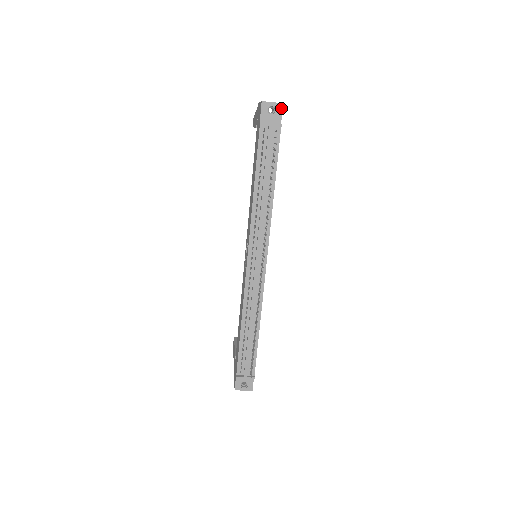
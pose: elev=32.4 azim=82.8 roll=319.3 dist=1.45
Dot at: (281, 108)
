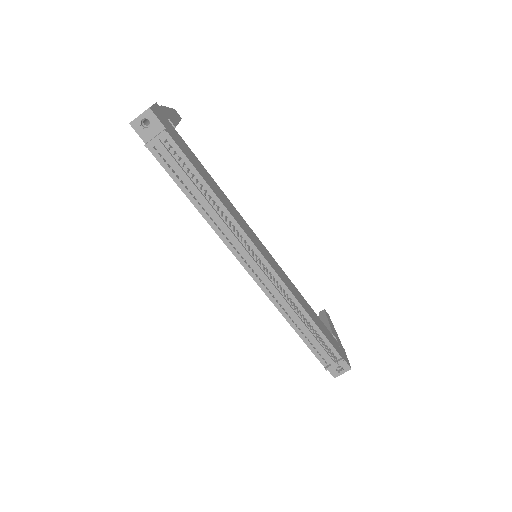
Dot at: (152, 114)
